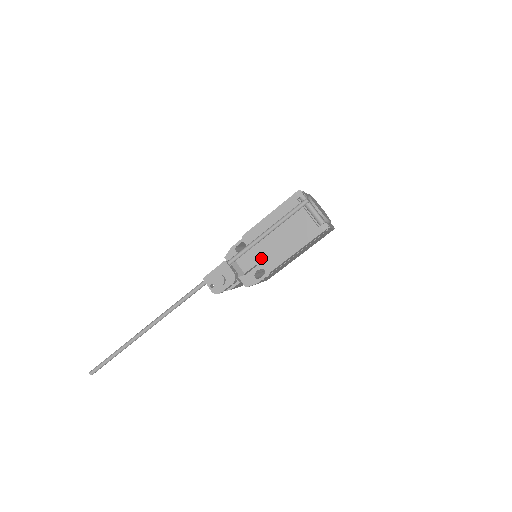
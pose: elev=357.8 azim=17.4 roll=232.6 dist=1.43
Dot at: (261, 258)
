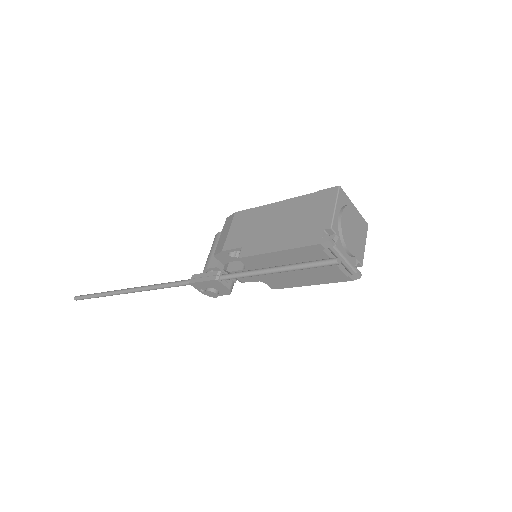
Dot at: (264, 279)
